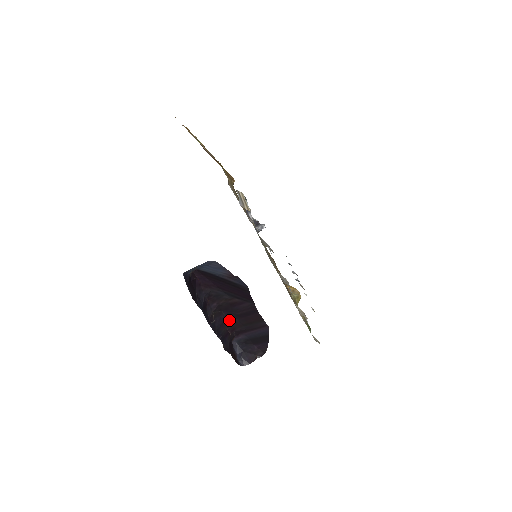
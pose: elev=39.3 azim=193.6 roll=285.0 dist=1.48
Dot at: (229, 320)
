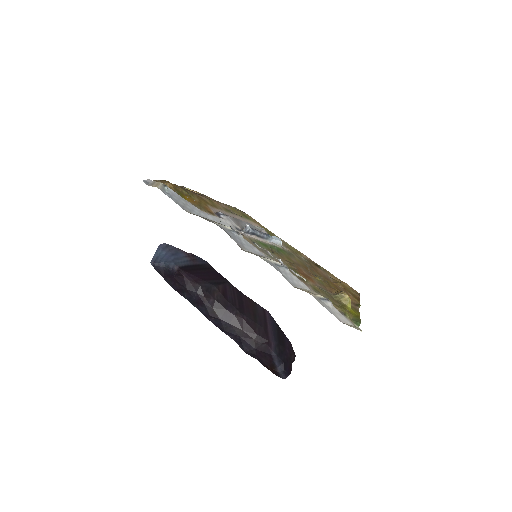
Dot at: (240, 319)
